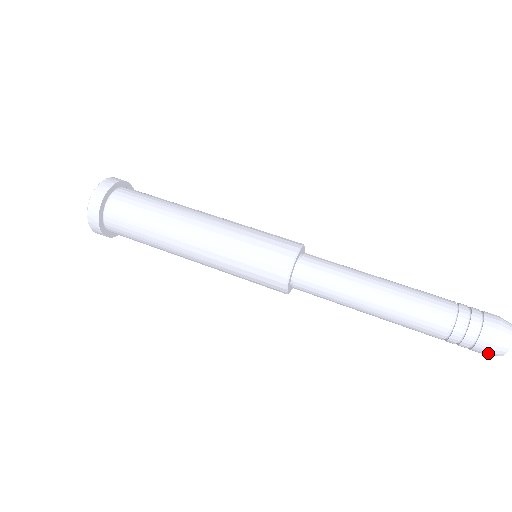
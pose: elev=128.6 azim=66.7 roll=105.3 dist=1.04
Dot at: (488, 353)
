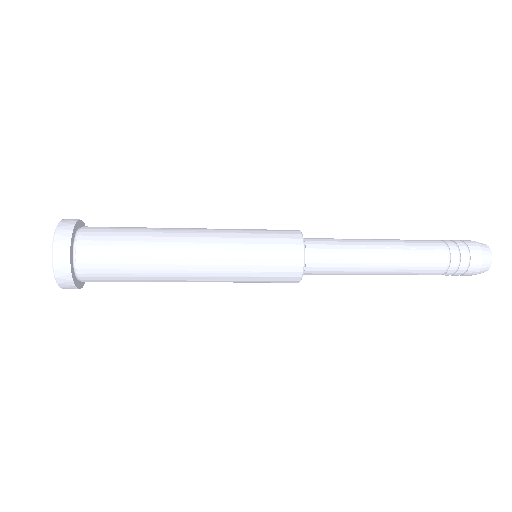
Dot at: (480, 270)
